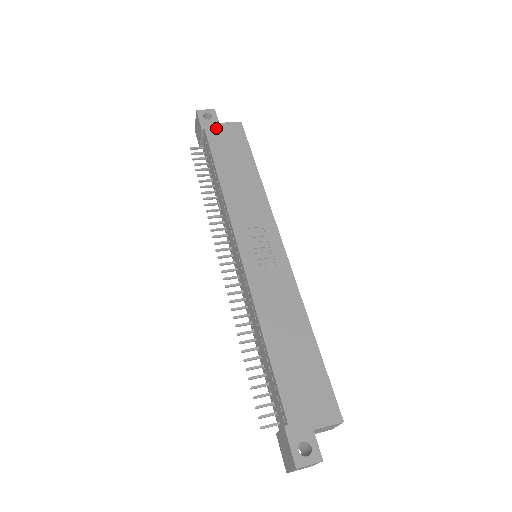
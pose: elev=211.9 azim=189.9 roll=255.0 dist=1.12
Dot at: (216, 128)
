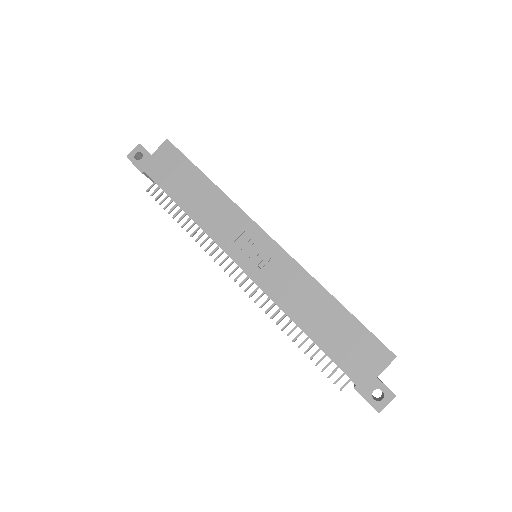
Dot at: (152, 163)
